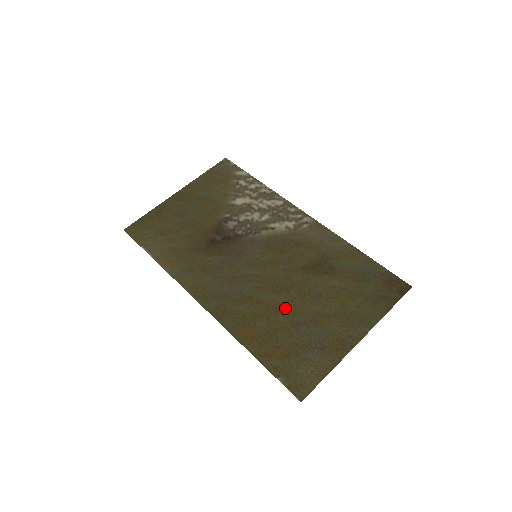
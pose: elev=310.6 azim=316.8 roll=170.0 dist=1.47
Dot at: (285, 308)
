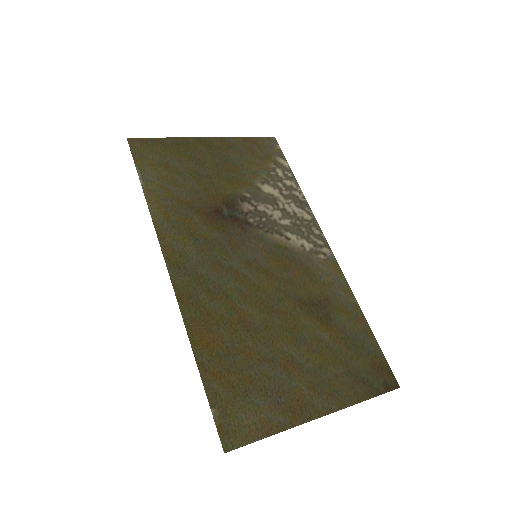
Dot at: (259, 332)
